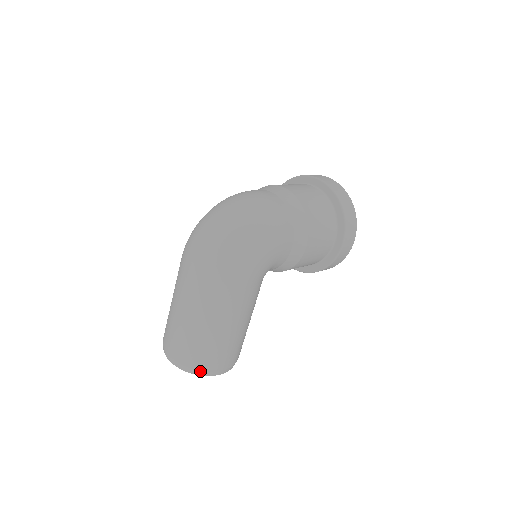
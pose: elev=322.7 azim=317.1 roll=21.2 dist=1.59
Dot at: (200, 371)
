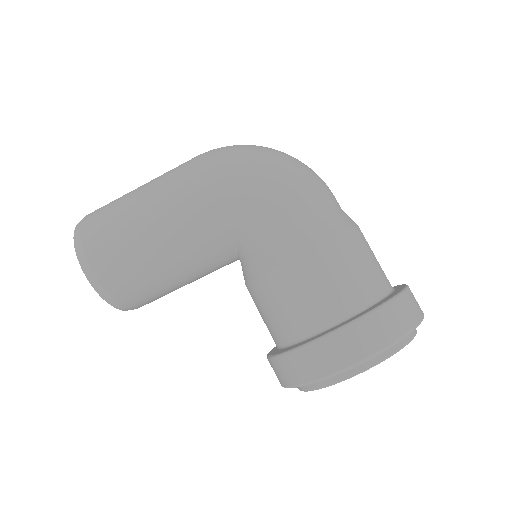
Dot at: (80, 228)
